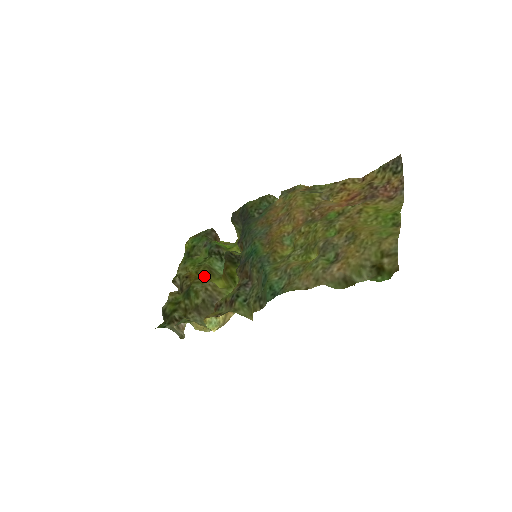
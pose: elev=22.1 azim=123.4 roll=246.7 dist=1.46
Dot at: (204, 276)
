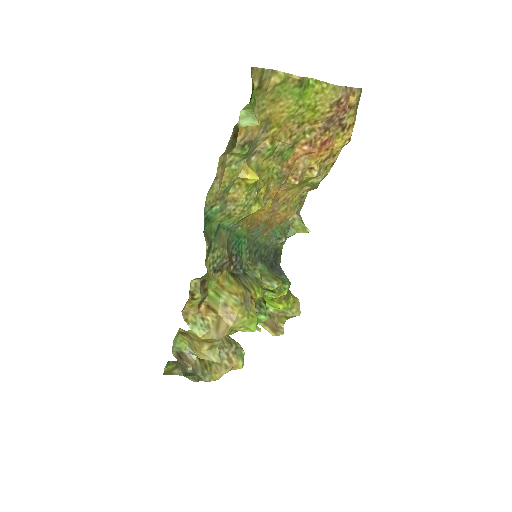
Dot at: occluded
